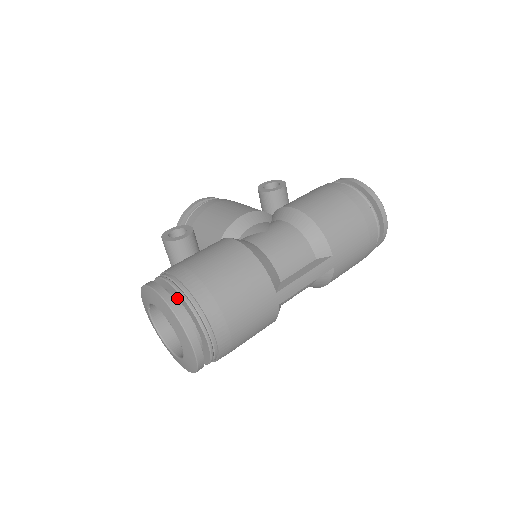
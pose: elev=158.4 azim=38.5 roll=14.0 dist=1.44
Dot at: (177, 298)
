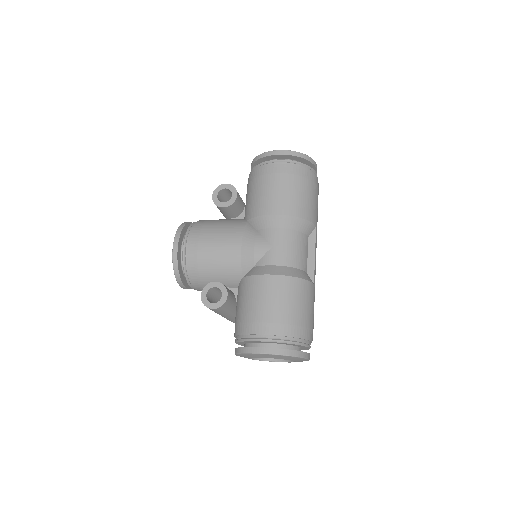
Dot at: (278, 344)
